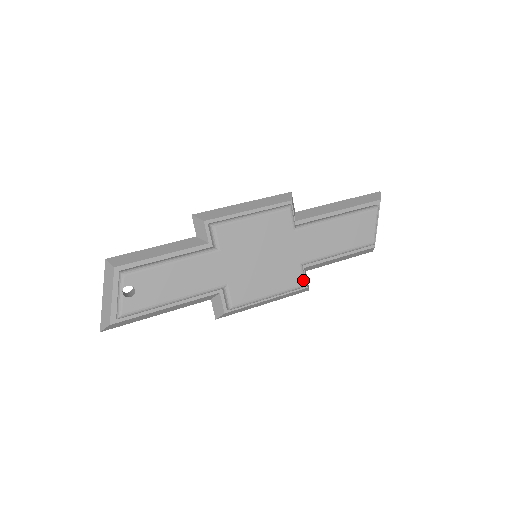
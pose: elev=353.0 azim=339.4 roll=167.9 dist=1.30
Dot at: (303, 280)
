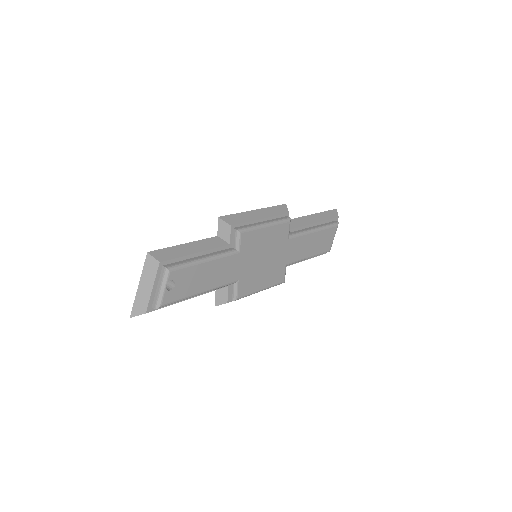
Dot at: (284, 278)
